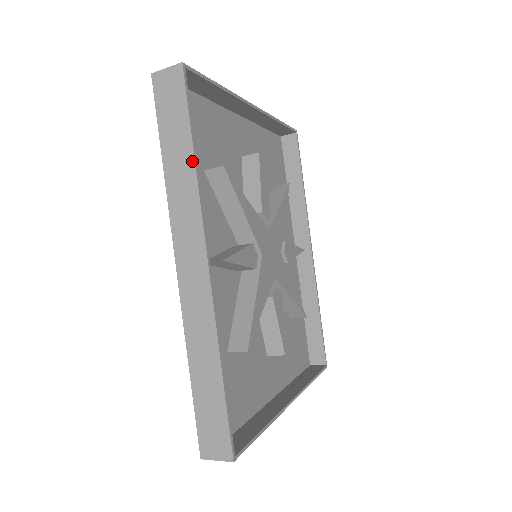
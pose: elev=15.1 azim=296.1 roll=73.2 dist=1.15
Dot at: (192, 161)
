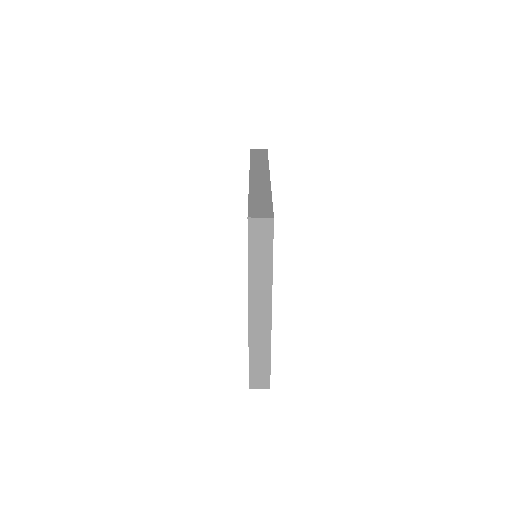
Dot at: (267, 161)
